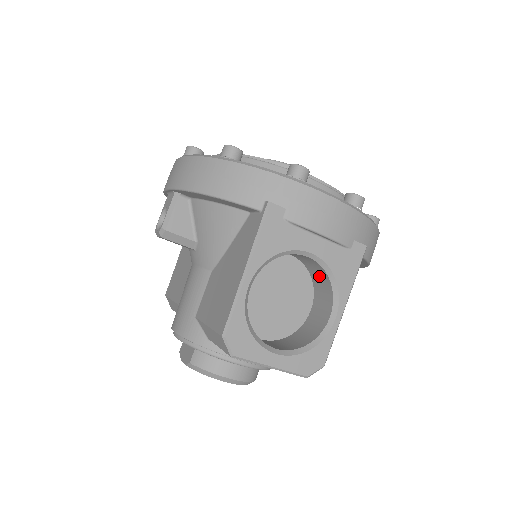
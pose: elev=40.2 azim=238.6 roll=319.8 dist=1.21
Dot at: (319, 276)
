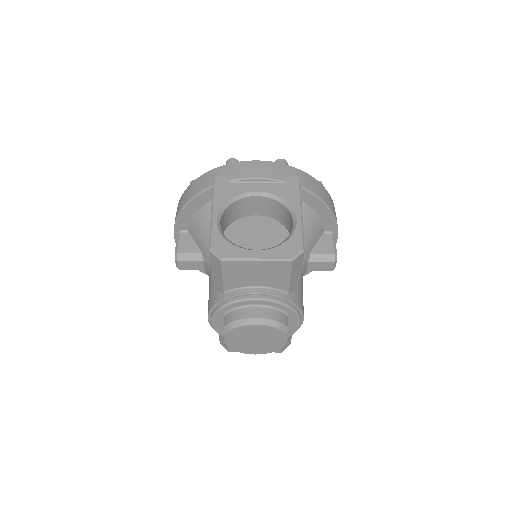
Dot at: (279, 212)
